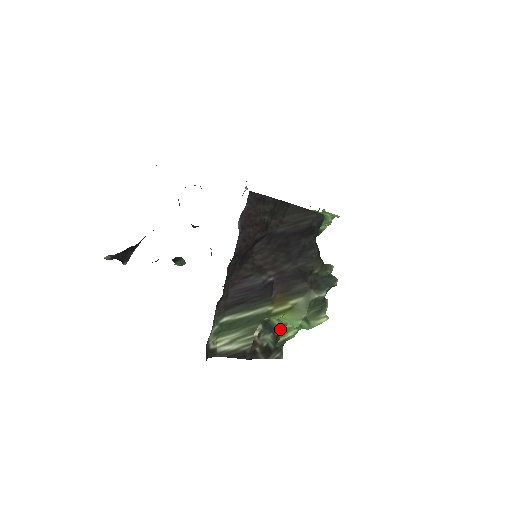
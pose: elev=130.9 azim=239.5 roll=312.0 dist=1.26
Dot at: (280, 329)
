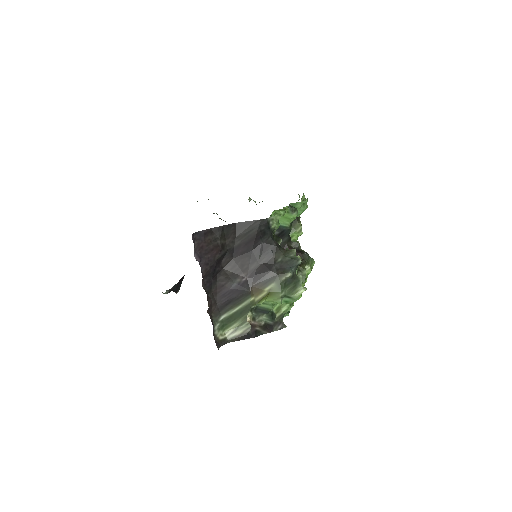
Dot at: (271, 309)
